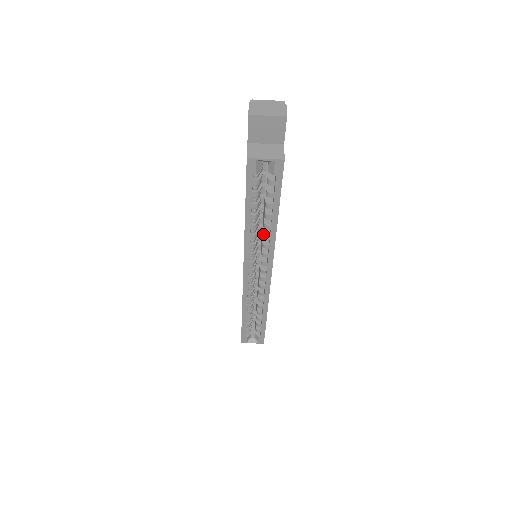
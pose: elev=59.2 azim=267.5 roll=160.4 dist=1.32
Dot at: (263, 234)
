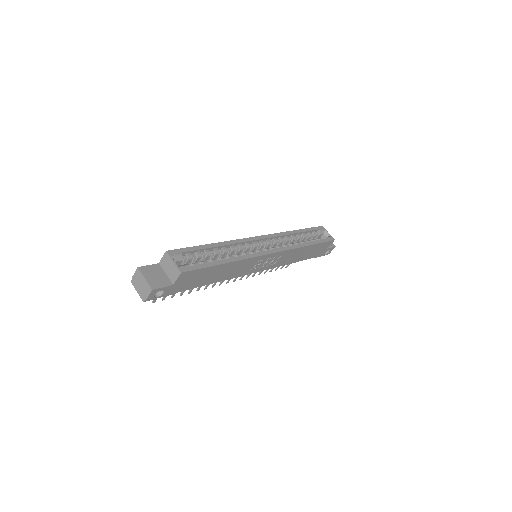
Dot at: (292, 243)
